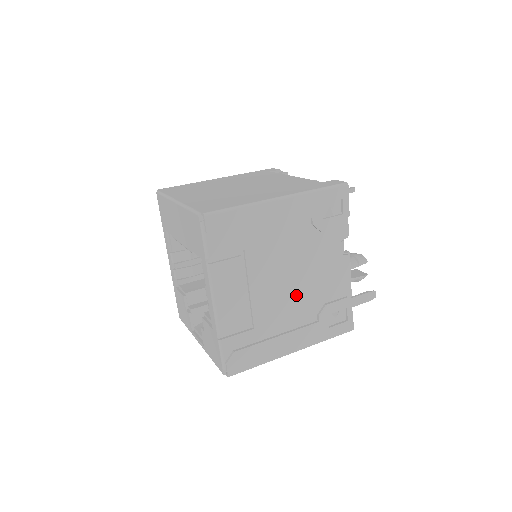
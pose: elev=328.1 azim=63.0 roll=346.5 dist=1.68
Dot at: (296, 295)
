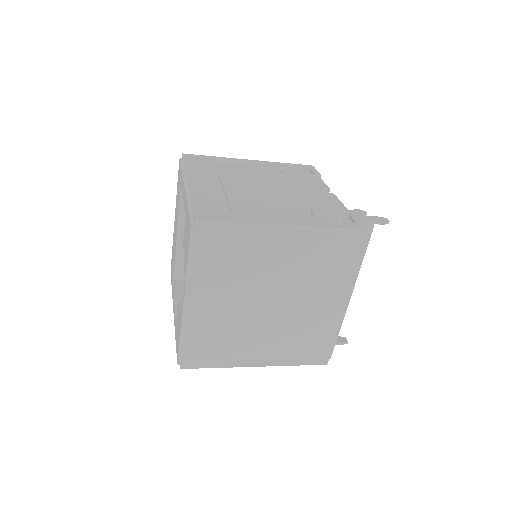
Dot at: (279, 200)
